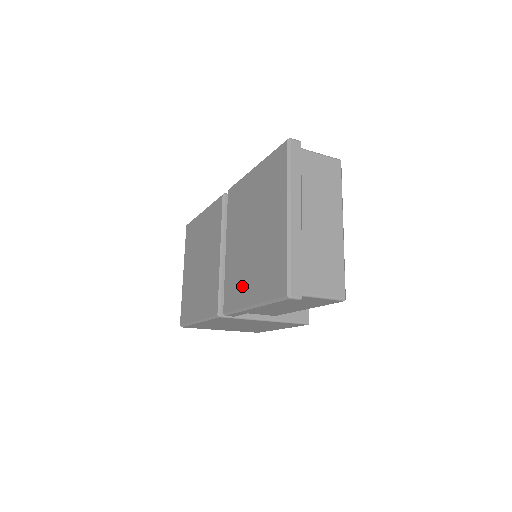
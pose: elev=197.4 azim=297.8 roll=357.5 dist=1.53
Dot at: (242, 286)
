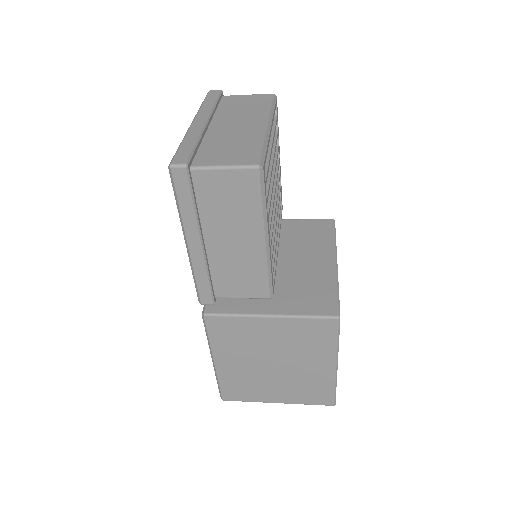
Dot at: occluded
